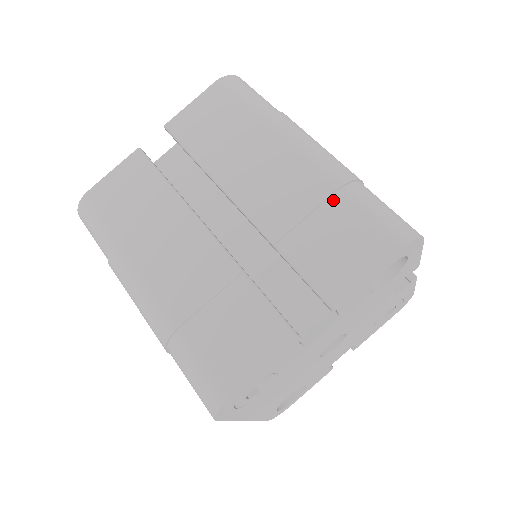
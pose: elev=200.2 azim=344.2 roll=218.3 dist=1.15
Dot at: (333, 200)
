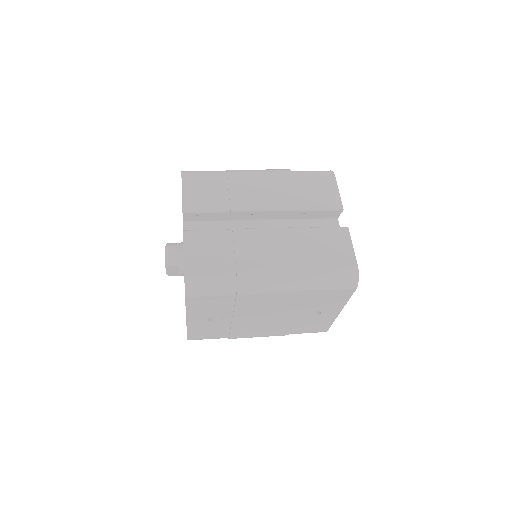
Dot at: (296, 179)
